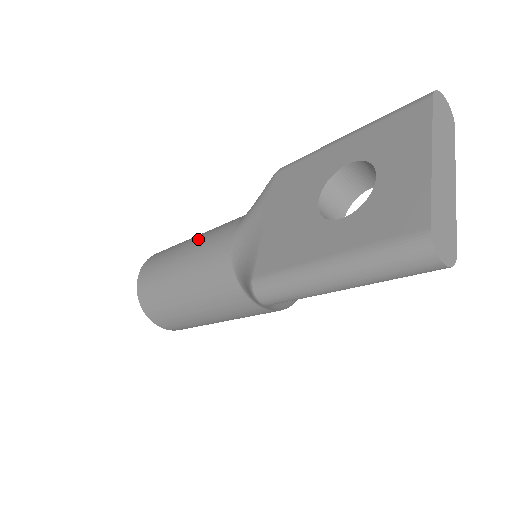
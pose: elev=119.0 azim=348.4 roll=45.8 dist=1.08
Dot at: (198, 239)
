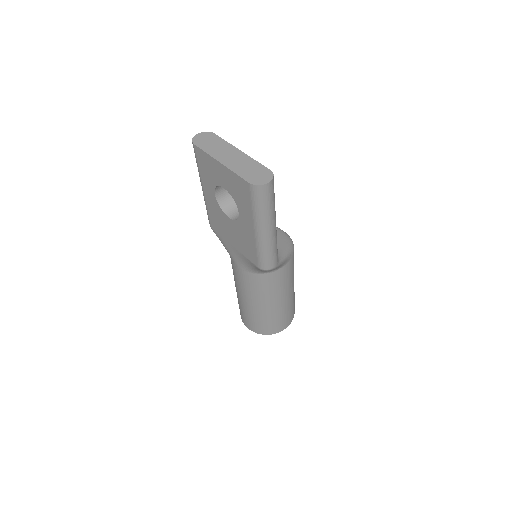
Dot at: (236, 285)
